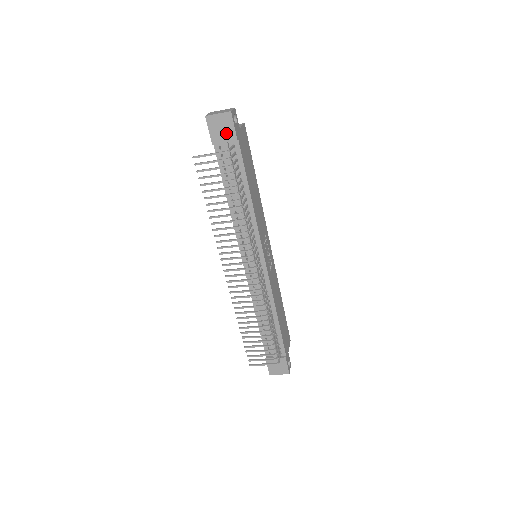
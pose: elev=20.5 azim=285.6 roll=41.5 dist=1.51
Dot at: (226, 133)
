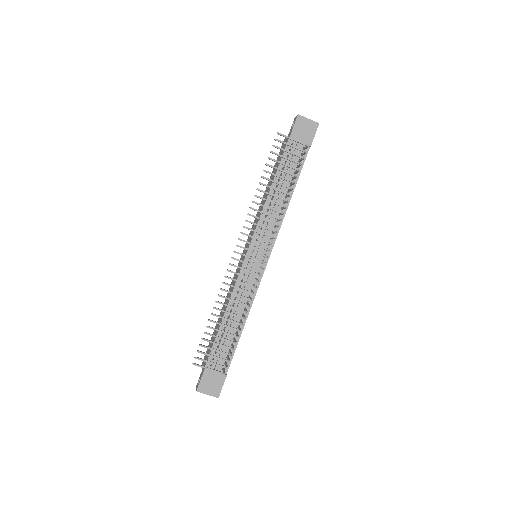
Dot at: (306, 136)
